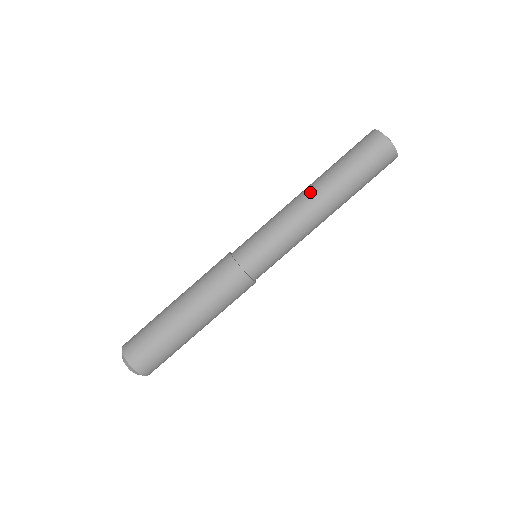
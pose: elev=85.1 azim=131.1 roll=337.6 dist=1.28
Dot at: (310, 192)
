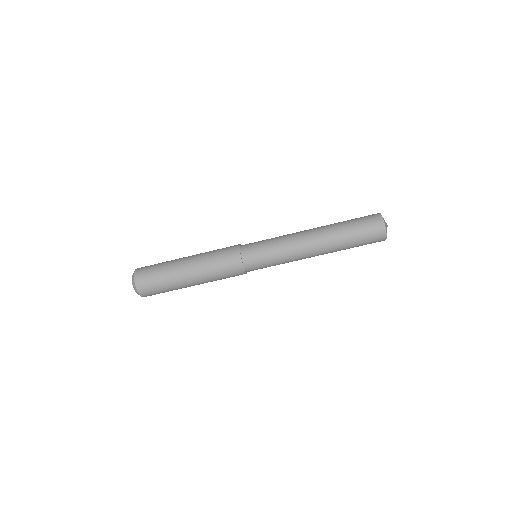
Dot at: (314, 231)
